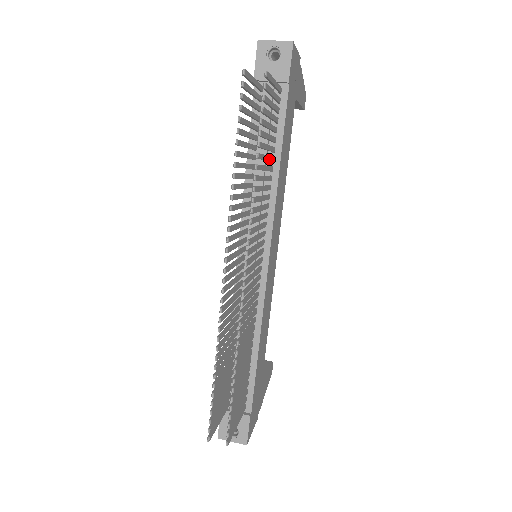
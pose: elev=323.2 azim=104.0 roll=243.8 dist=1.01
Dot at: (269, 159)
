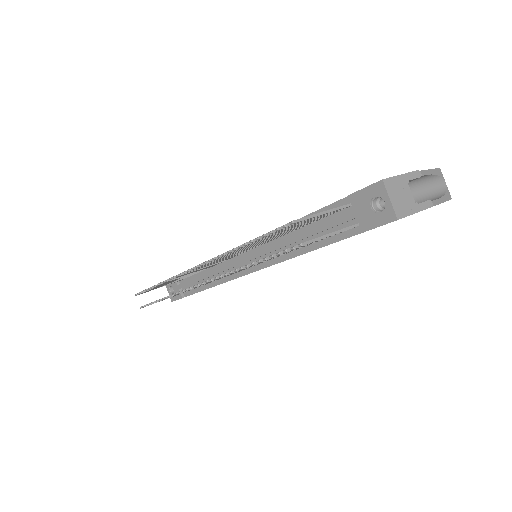
Dot at: occluded
